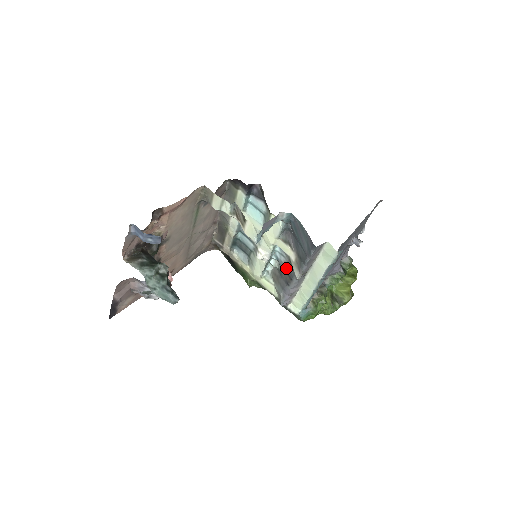
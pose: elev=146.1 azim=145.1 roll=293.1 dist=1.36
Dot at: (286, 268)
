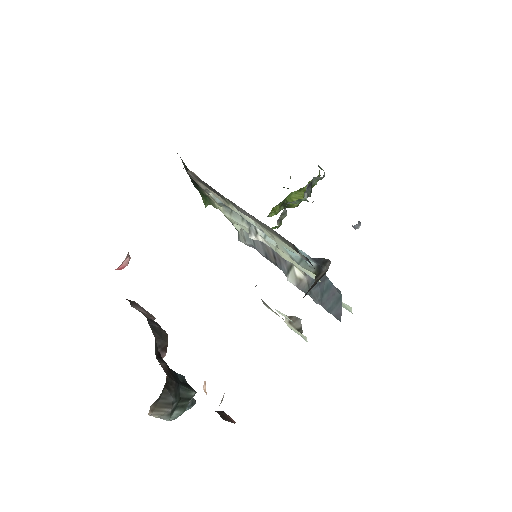
Dot at: (277, 255)
